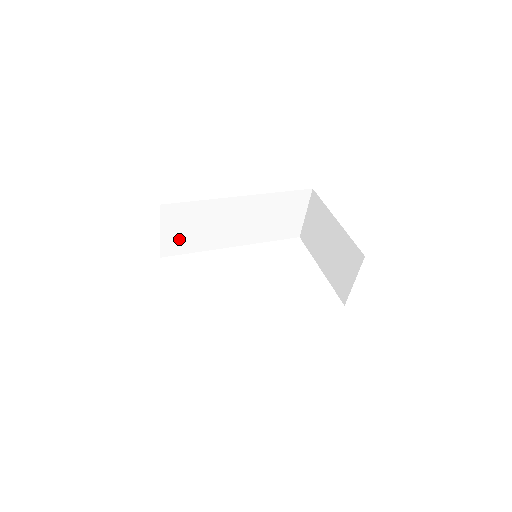
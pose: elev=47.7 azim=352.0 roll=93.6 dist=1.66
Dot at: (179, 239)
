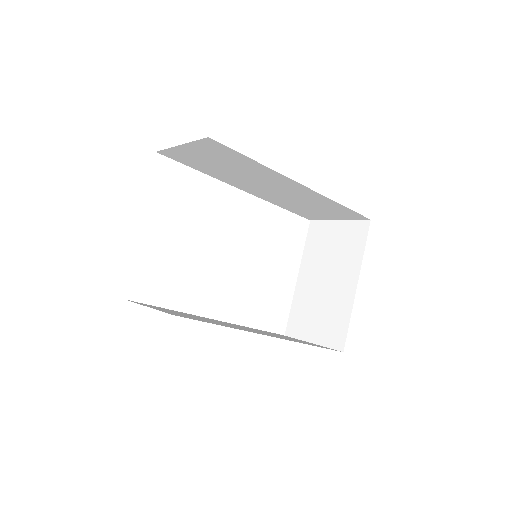
Dot at: (195, 158)
